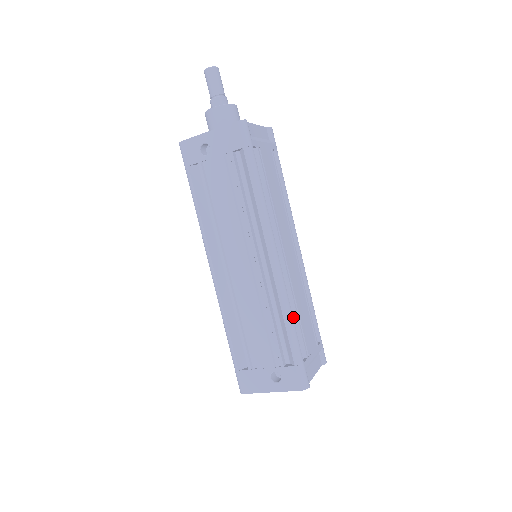
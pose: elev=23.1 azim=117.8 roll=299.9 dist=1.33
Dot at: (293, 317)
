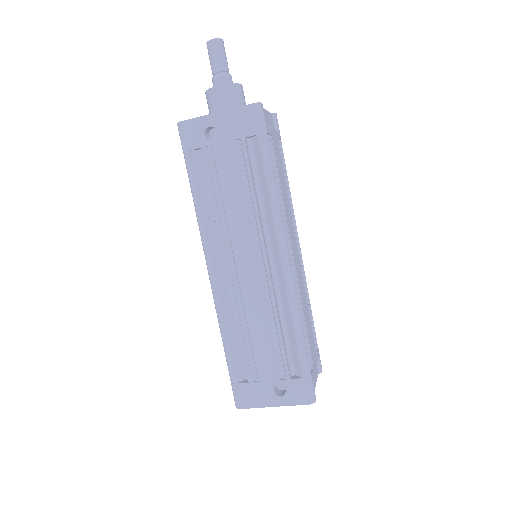
Dot at: occluded
